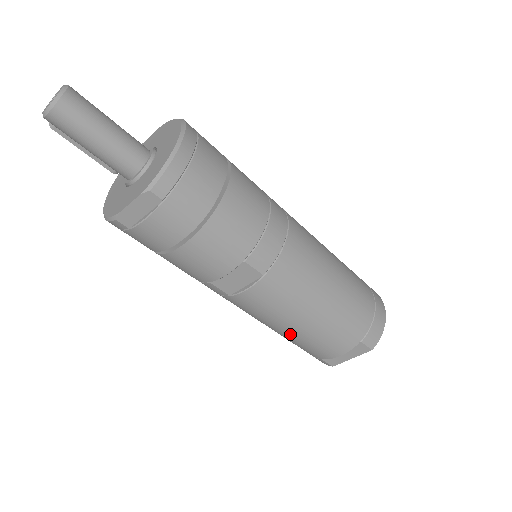
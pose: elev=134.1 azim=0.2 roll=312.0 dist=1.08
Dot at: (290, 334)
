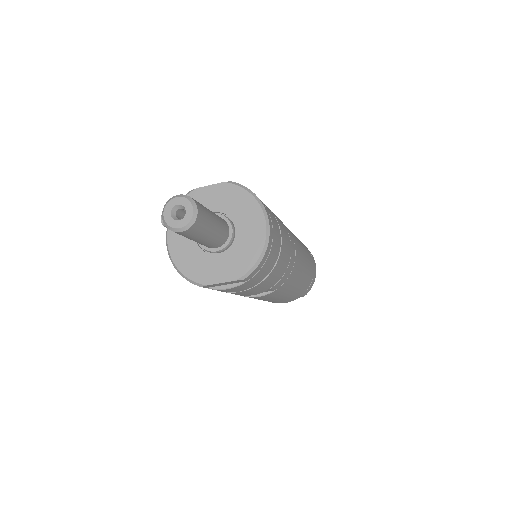
Dot at: occluded
